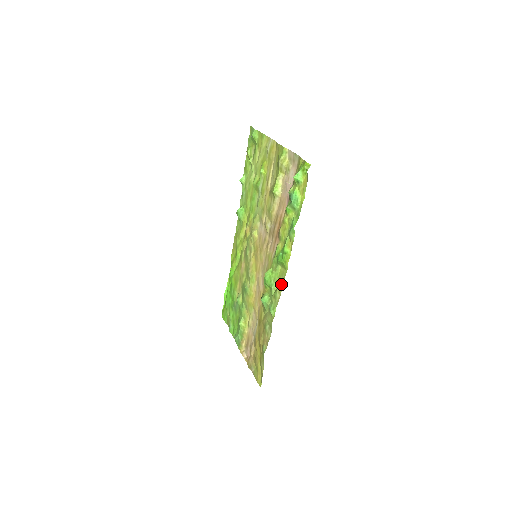
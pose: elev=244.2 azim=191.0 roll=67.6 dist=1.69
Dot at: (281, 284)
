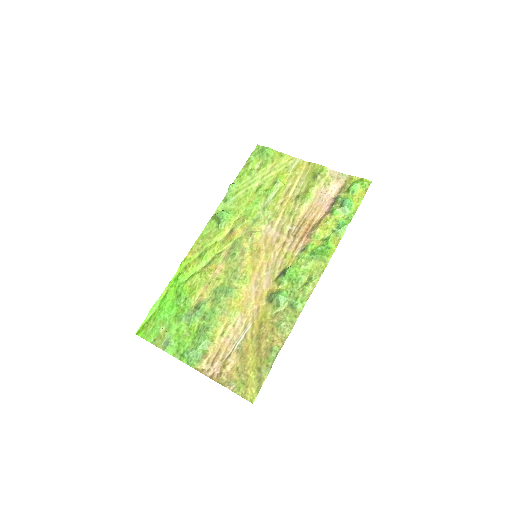
Dot at: (318, 277)
